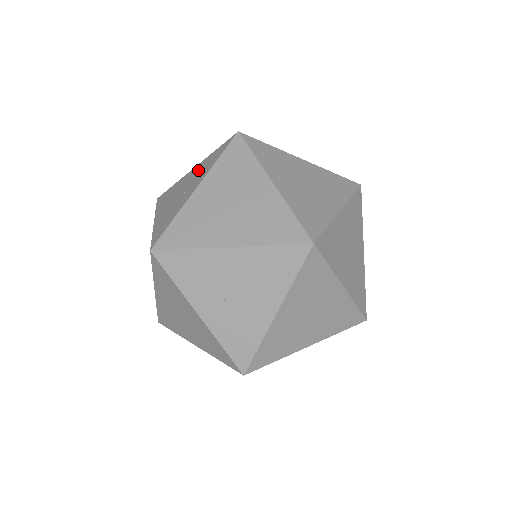
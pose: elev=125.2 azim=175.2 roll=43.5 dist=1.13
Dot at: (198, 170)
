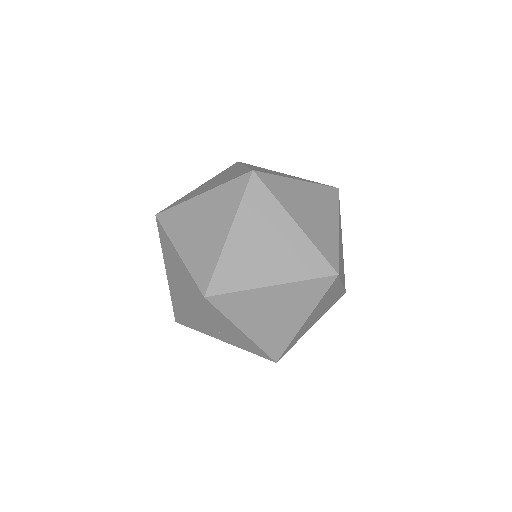
Dot at: occluded
